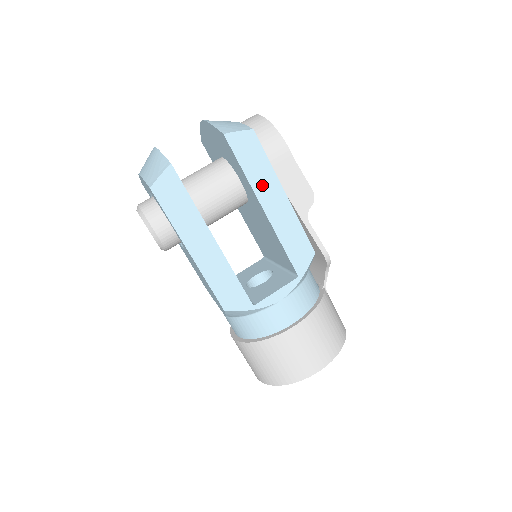
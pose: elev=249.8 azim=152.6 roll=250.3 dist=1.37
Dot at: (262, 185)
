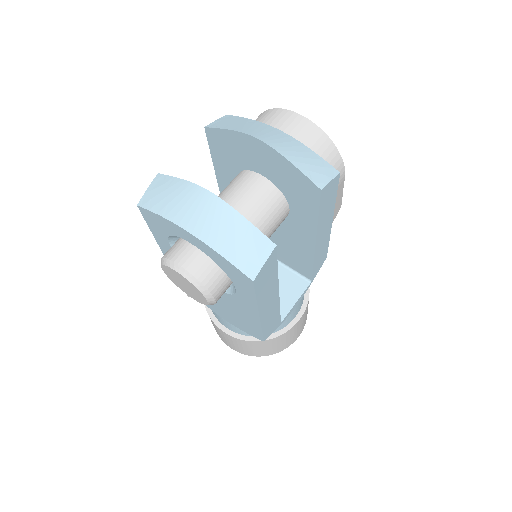
Dot at: (323, 223)
